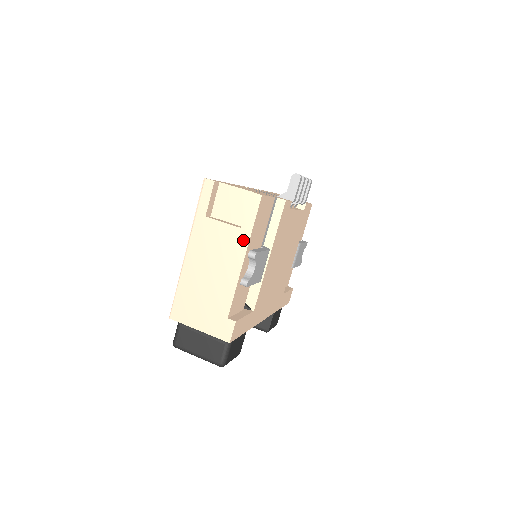
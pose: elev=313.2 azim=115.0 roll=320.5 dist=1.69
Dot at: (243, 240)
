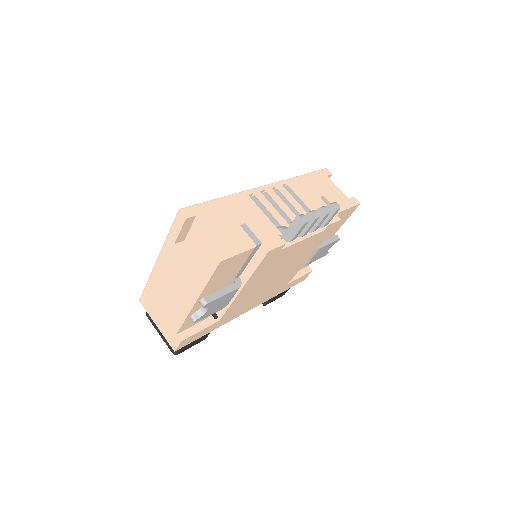
Dot at: (198, 287)
